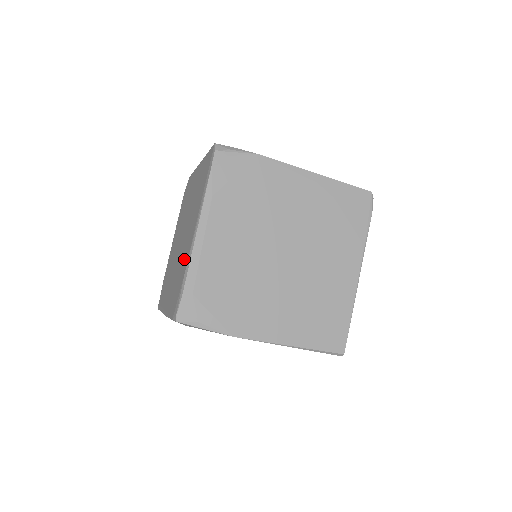
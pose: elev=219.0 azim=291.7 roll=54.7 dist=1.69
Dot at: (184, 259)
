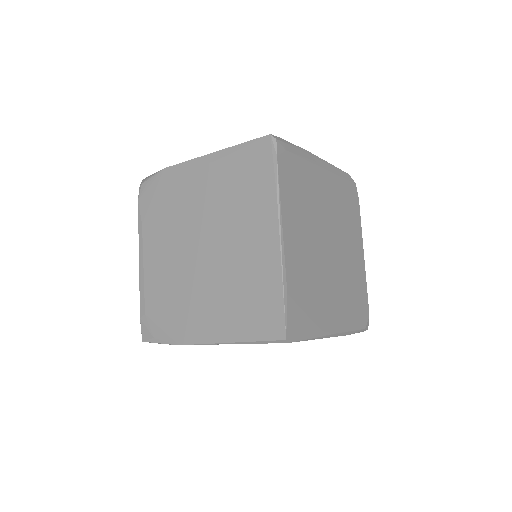
Dot at: occluded
